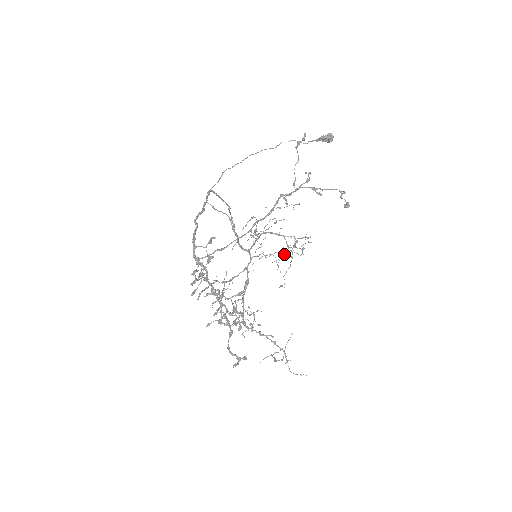
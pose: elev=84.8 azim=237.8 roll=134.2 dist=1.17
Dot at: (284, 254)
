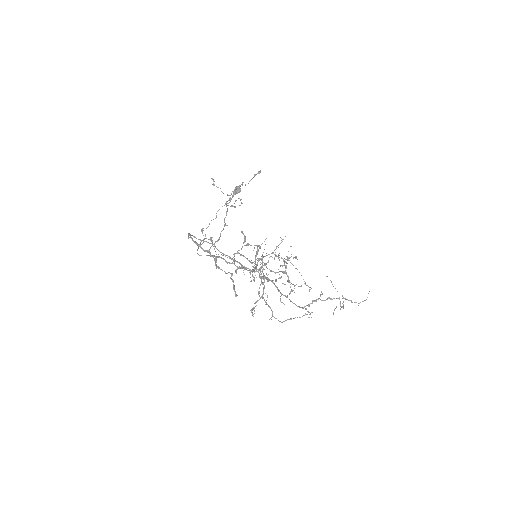
Dot at: (283, 261)
